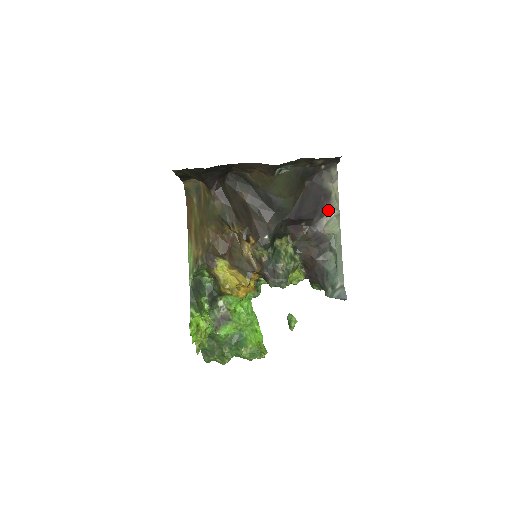
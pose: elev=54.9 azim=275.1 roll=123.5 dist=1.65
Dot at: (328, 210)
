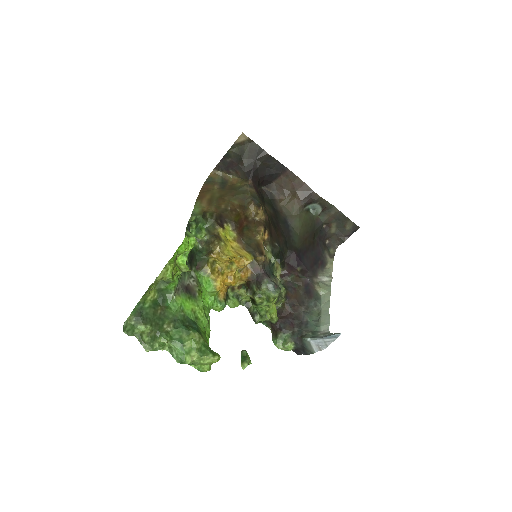
Dot at: (320, 275)
